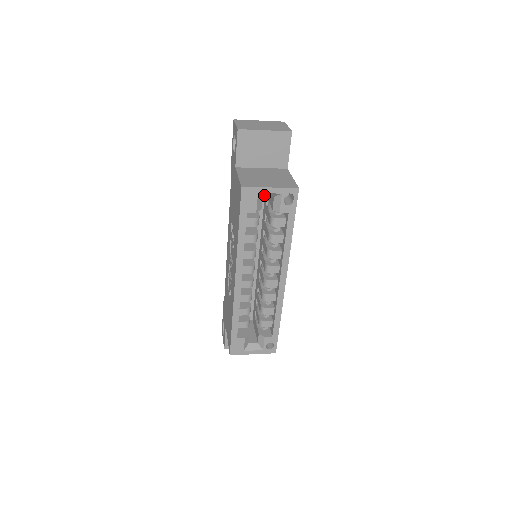
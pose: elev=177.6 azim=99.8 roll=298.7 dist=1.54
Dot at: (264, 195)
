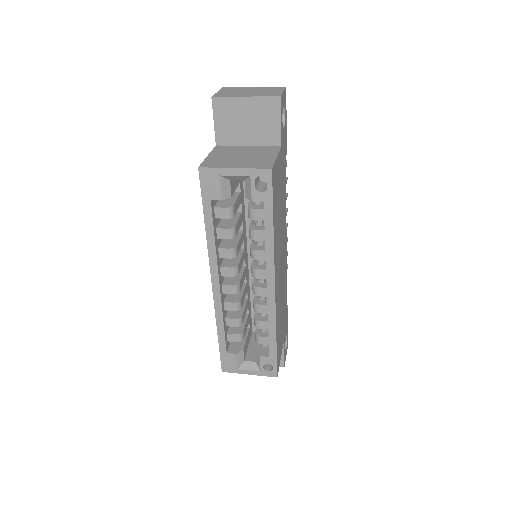
Dot at: (230, 178)
